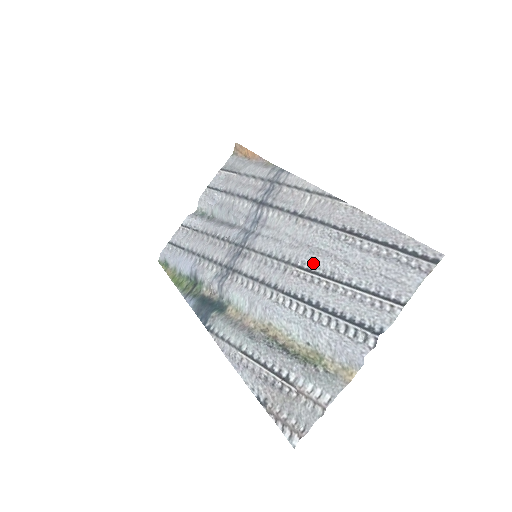
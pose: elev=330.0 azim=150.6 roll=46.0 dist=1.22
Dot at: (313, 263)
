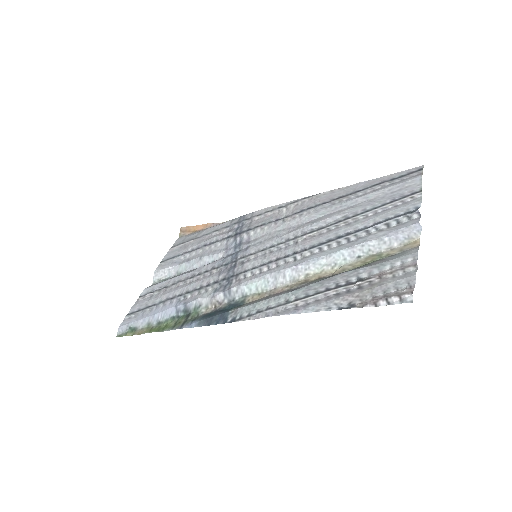
Dot at: (321, 224)
